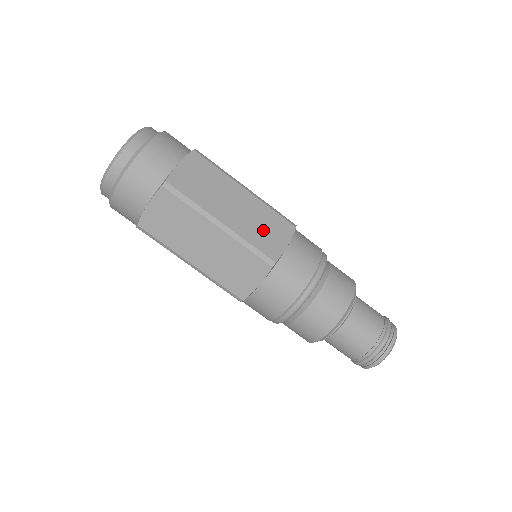
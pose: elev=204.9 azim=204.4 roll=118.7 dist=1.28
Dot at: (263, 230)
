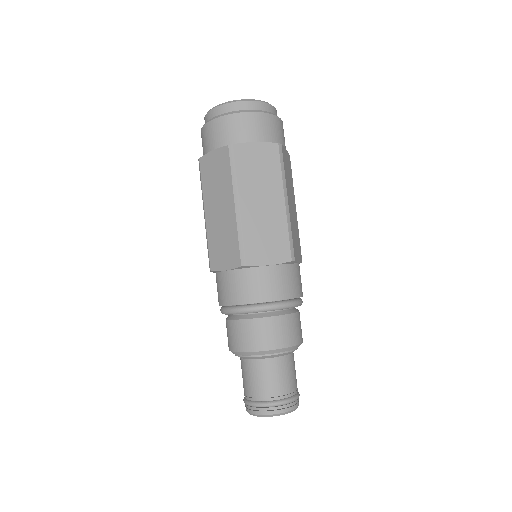
Dot at: (296, 237)
